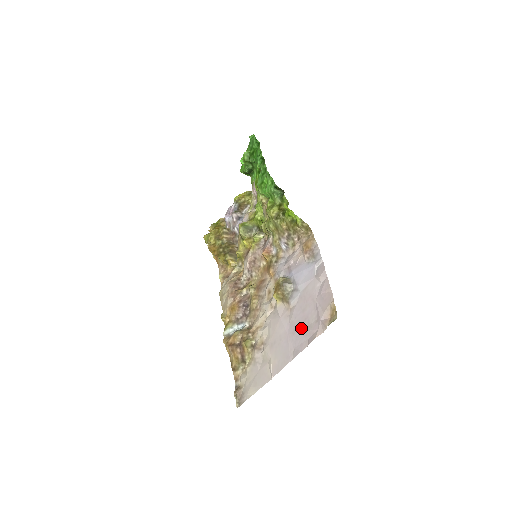
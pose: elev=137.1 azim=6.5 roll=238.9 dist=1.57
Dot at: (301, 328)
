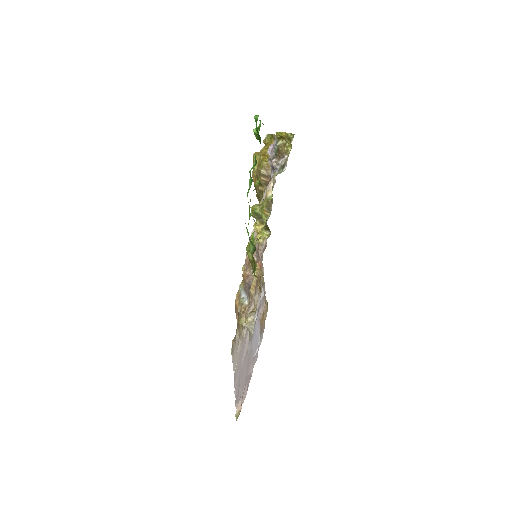
Dot at: (241, 379)
